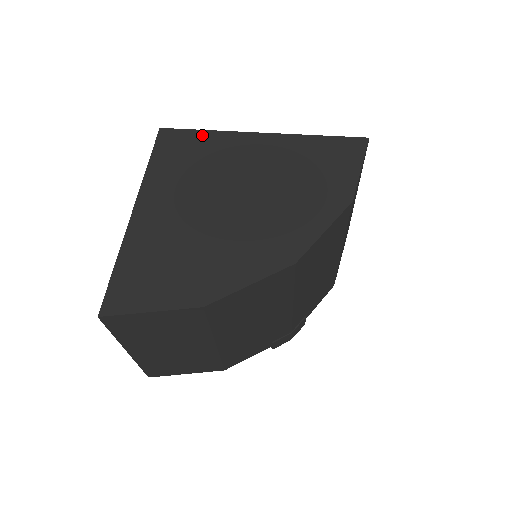
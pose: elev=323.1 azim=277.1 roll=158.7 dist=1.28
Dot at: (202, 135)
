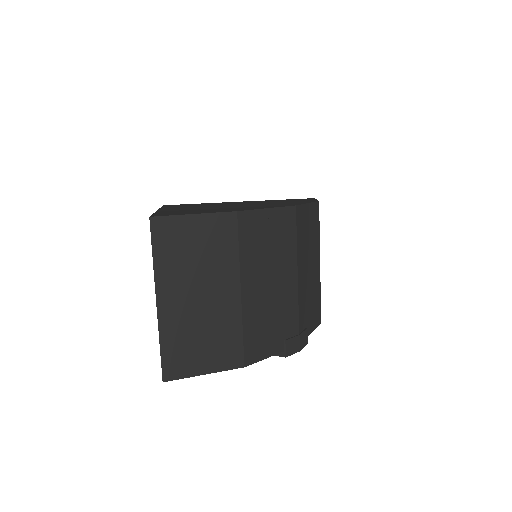
Dot at: occluded
